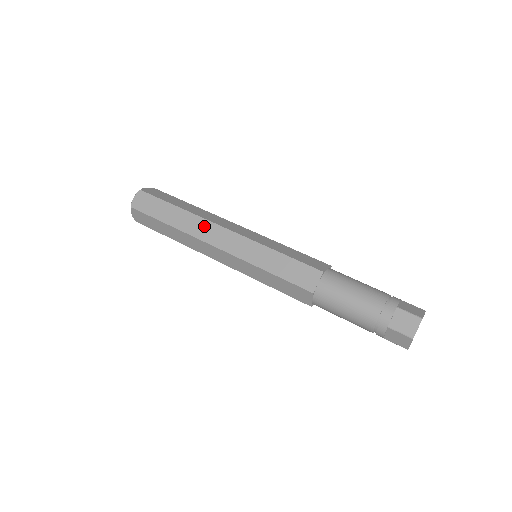
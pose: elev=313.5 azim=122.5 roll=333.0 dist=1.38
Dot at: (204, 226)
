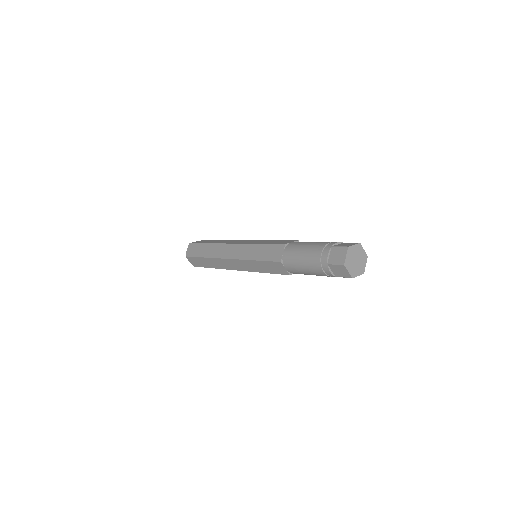
Dot at: (231, 241)
